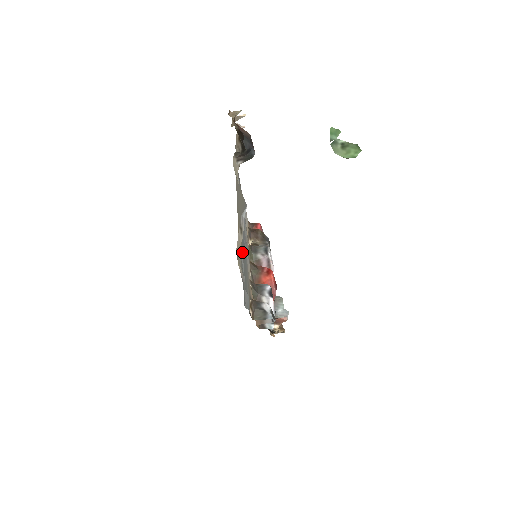
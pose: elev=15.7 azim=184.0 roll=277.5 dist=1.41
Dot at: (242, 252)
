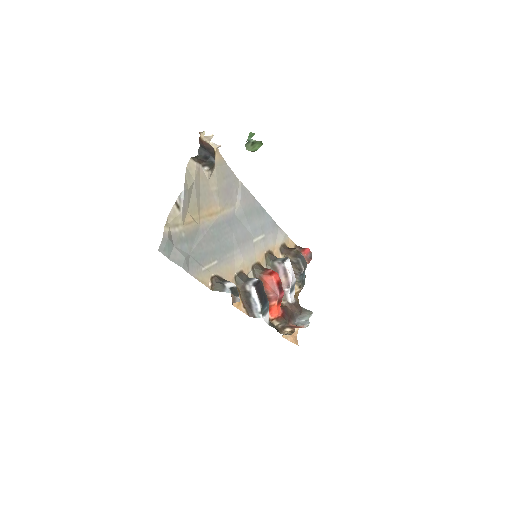
Dot at: (204, 234)
